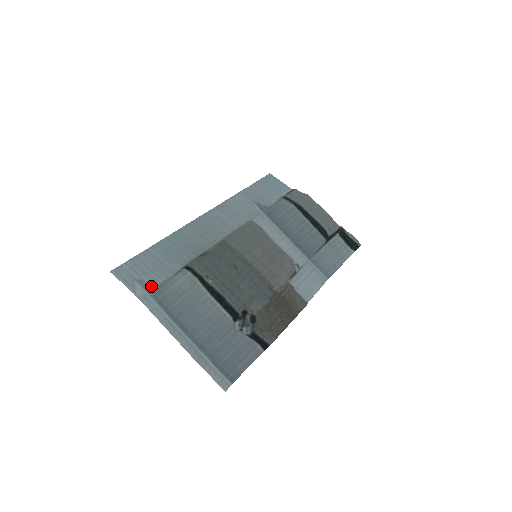
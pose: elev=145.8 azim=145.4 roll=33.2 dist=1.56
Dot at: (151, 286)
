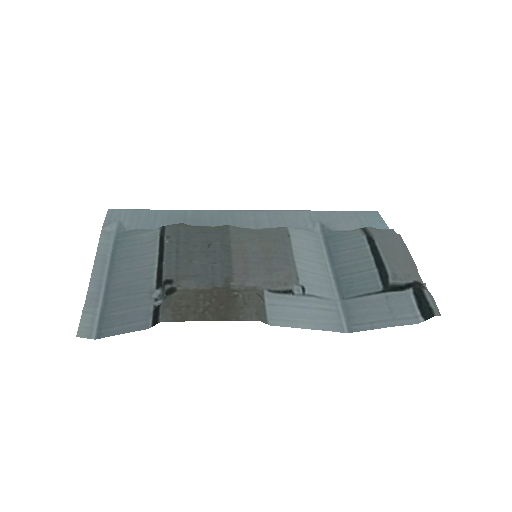
Dot at: (123, 229)
